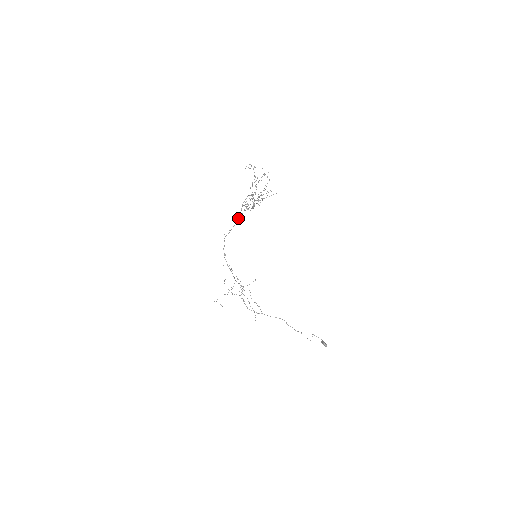
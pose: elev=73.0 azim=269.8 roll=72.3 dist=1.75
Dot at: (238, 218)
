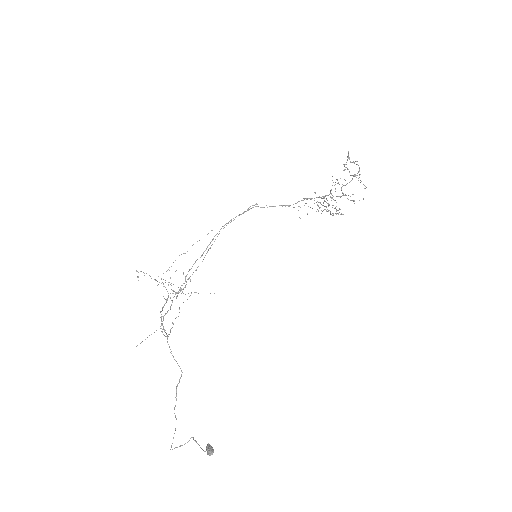
Dot at: (286, 205)
